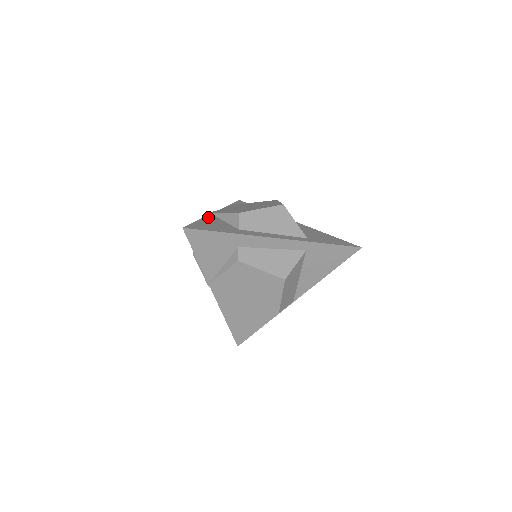
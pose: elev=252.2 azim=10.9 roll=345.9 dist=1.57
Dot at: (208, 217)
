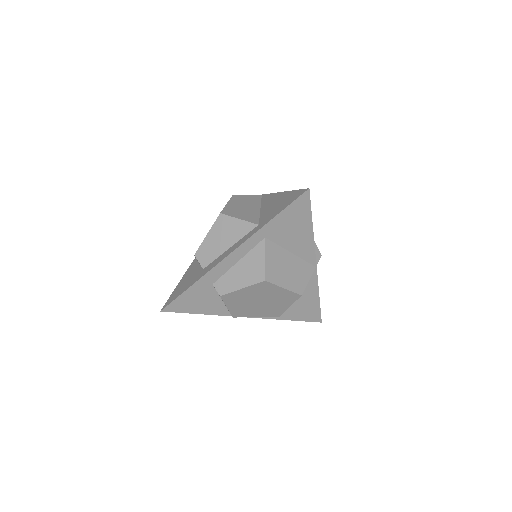
Dot at: (189, 268)
